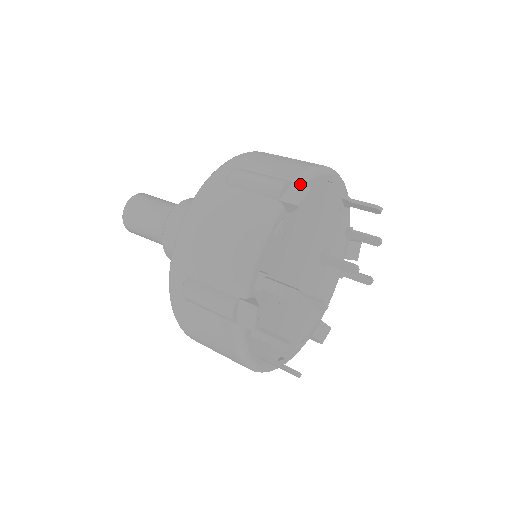
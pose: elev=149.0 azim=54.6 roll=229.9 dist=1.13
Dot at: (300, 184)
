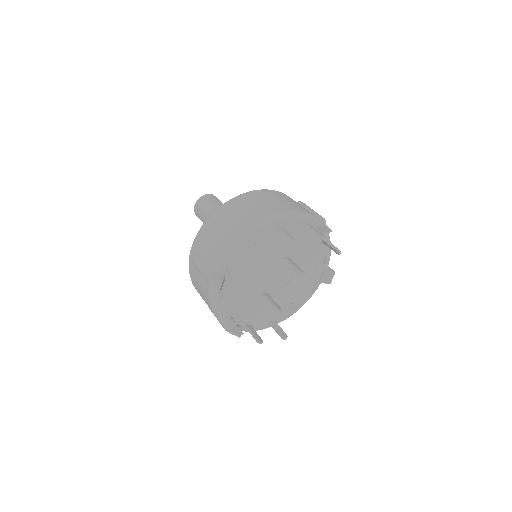
Dot at: (220, 270)
